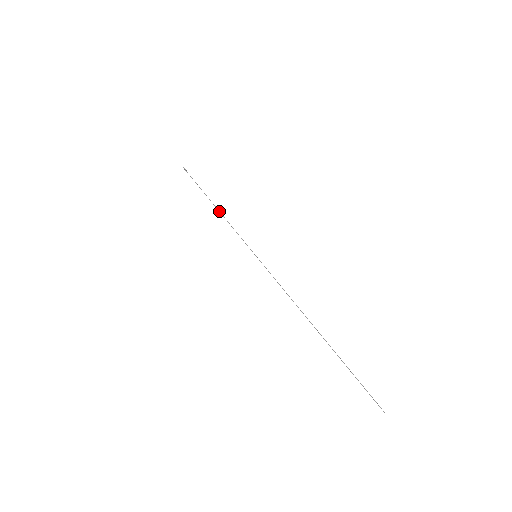
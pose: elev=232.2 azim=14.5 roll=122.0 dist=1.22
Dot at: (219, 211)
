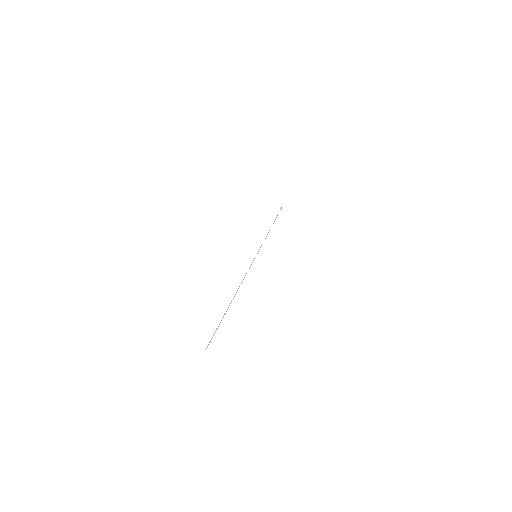
Dot at: occluded
